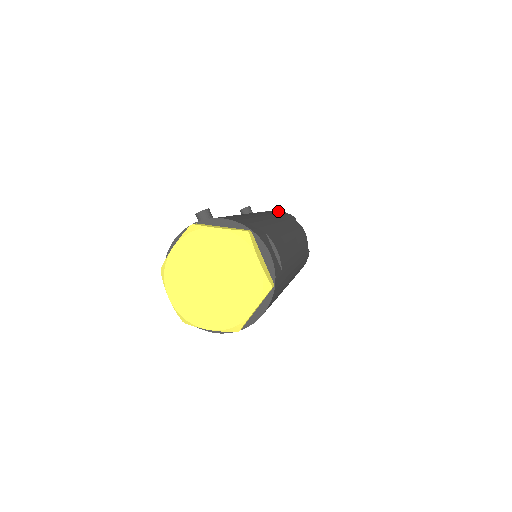
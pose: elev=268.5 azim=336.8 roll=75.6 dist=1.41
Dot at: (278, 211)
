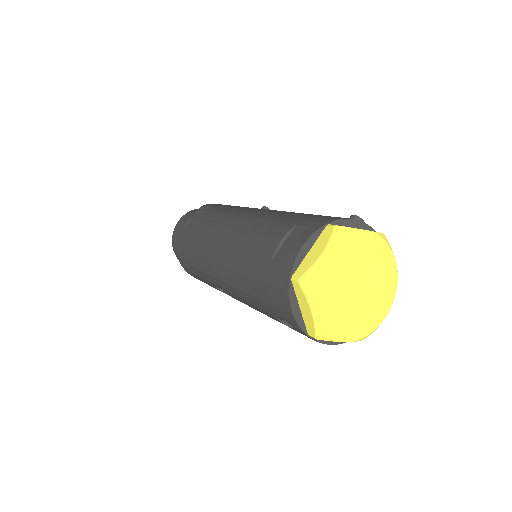
Dot at: occluded
